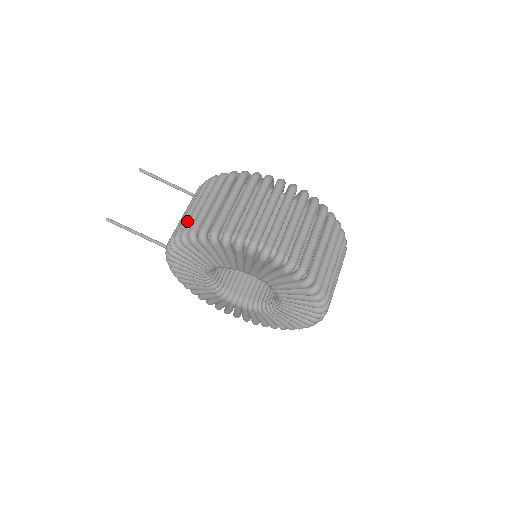
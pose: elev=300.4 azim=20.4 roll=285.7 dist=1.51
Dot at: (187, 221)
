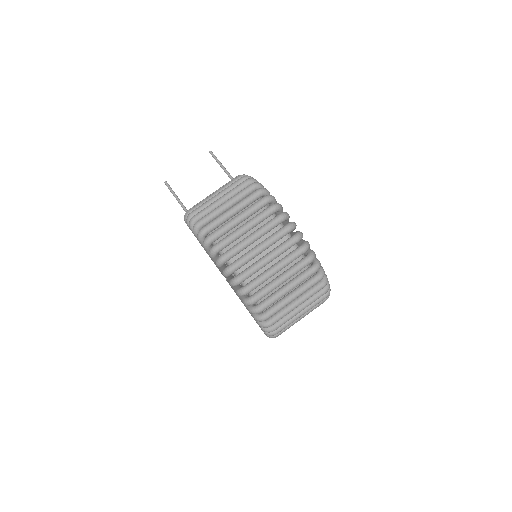
Dot at: (196, 204)
